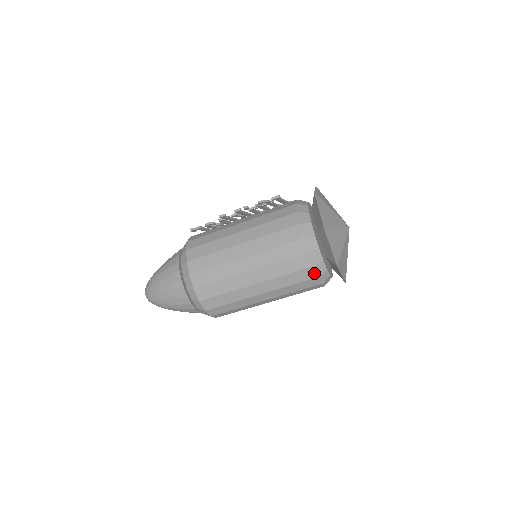
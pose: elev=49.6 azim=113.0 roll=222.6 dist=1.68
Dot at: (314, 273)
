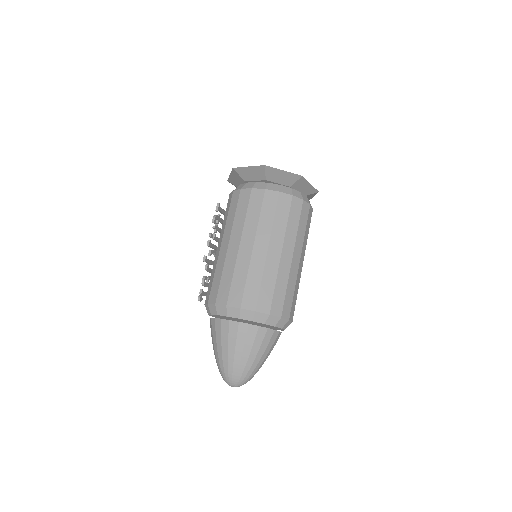
Dot at: (298, 201)
